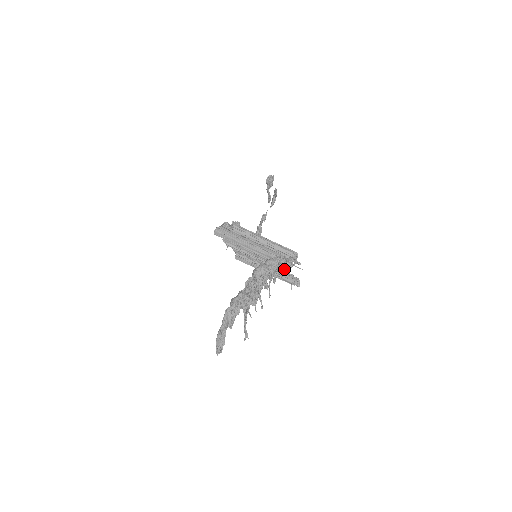
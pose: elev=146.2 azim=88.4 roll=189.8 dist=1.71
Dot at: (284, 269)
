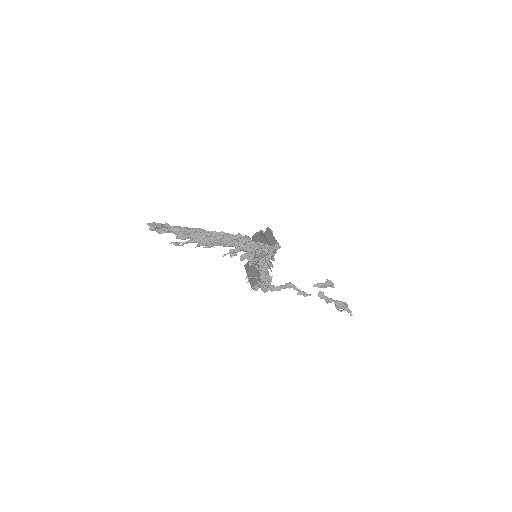
Dot at: (260, 260)
